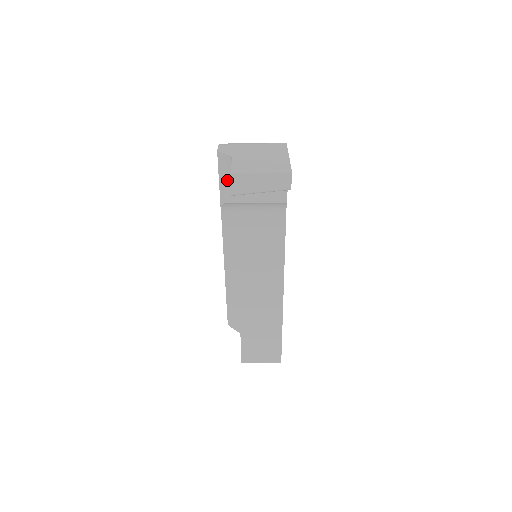
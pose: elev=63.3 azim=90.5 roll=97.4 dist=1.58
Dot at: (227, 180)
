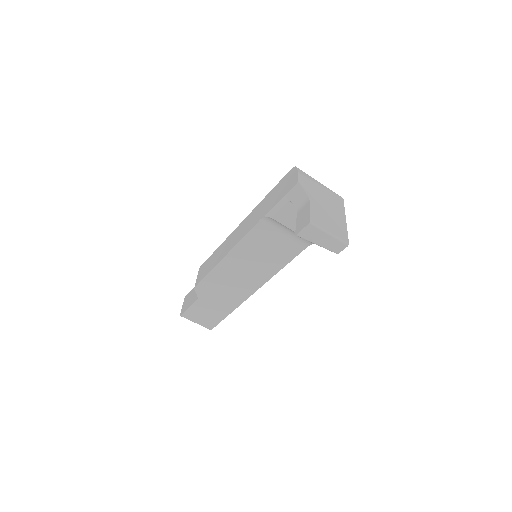
Dot at: (288, 205)
